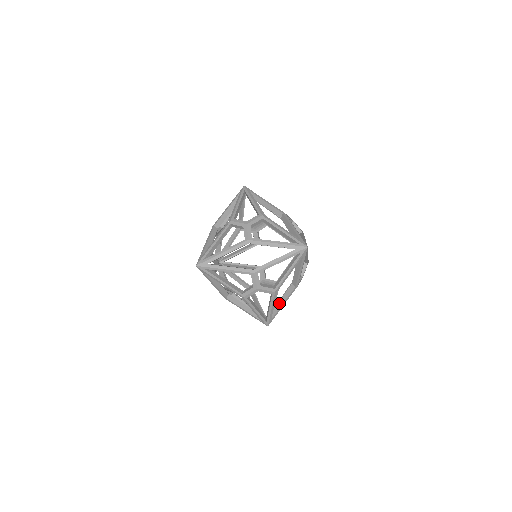
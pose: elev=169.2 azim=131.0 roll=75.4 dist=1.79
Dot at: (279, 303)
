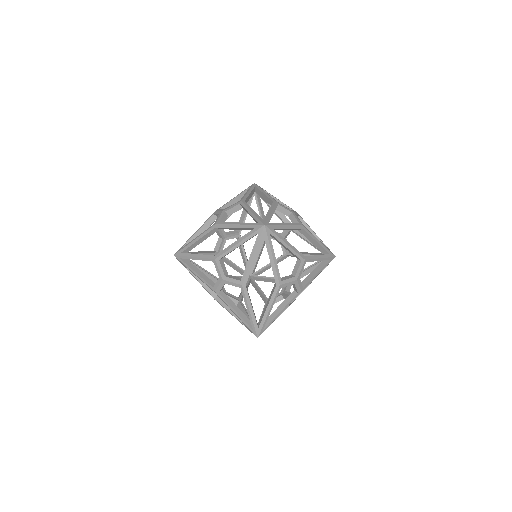
Dot at: (265, 307)
